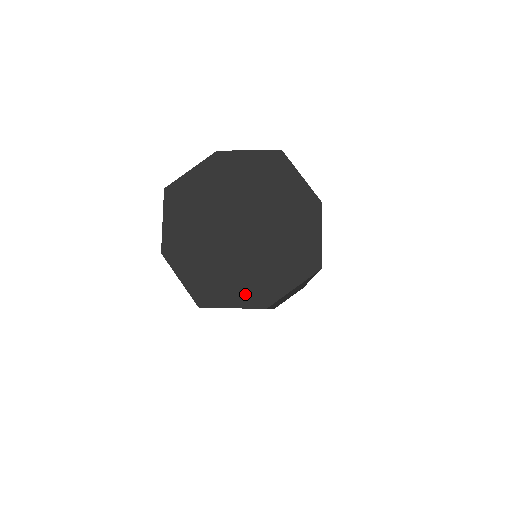
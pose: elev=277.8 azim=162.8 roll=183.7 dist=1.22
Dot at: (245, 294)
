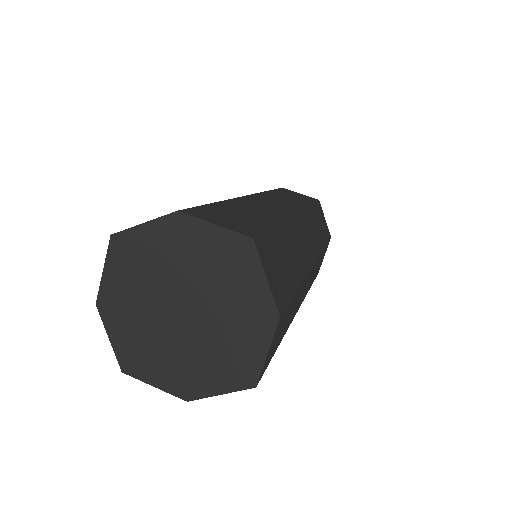
Dot at: (170, 379)
